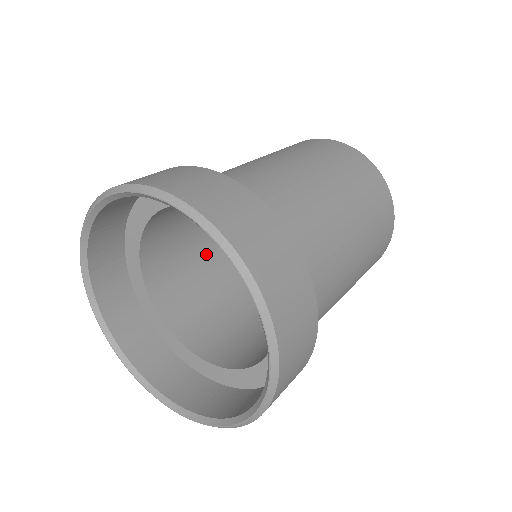
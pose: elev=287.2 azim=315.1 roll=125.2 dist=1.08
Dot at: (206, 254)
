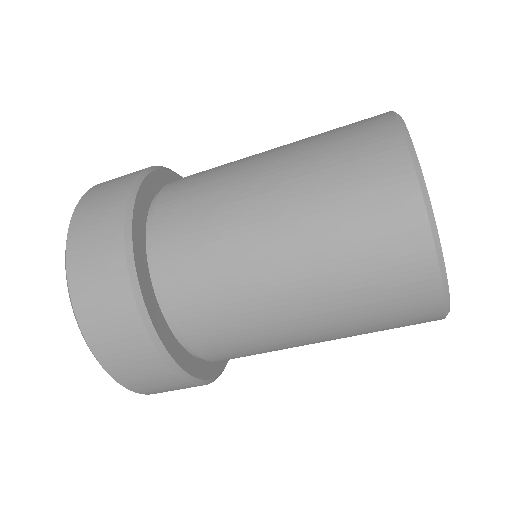
Dot at: occluded
